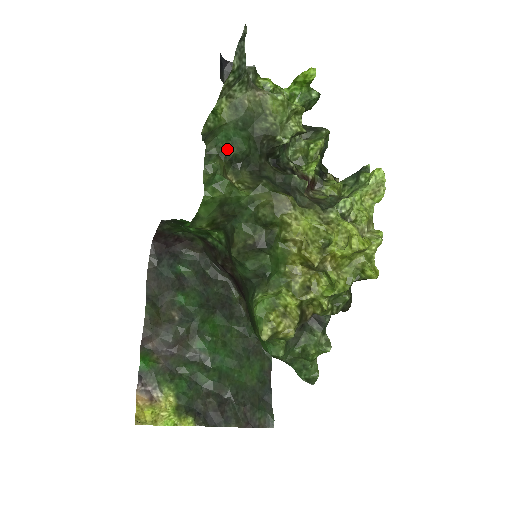
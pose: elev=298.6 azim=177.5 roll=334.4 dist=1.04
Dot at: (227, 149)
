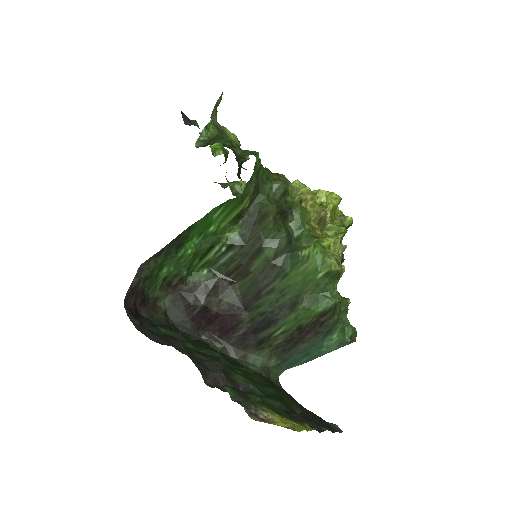
Dot at: (233, 146)
